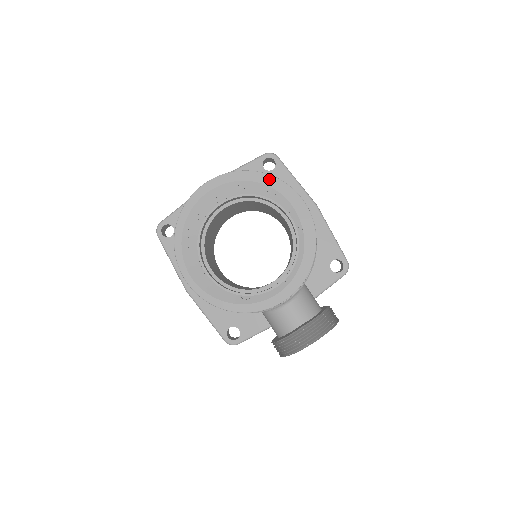
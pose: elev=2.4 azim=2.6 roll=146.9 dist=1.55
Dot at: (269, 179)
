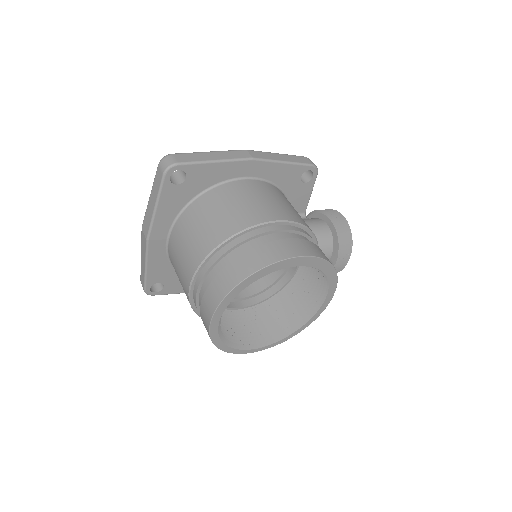
Dot at: (257, 275)
